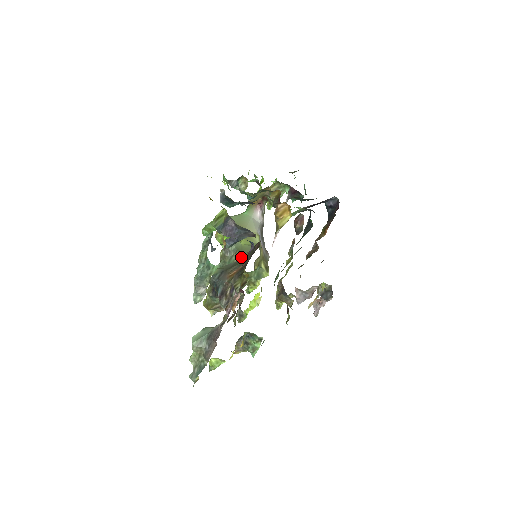
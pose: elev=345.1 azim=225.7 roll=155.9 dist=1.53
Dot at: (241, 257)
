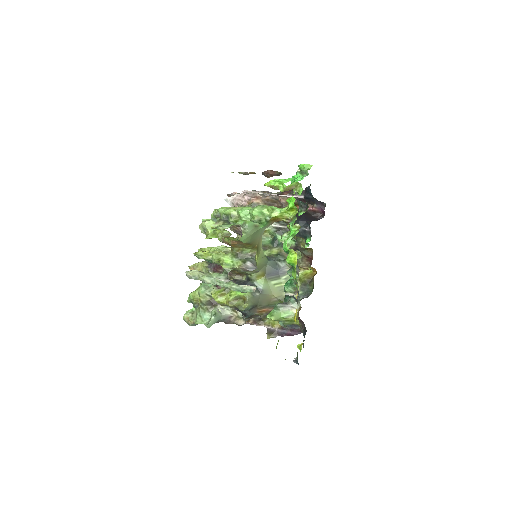
Dot at: (254, 273)
